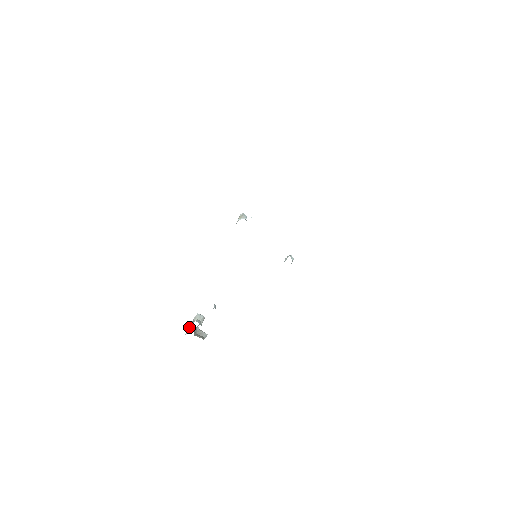
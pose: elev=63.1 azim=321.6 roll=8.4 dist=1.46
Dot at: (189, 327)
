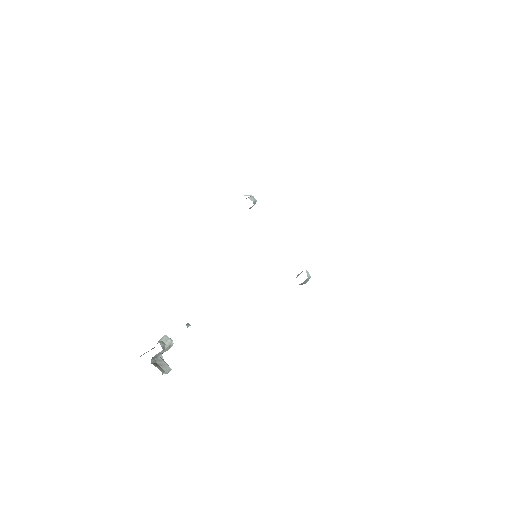
Dot at: occluded
